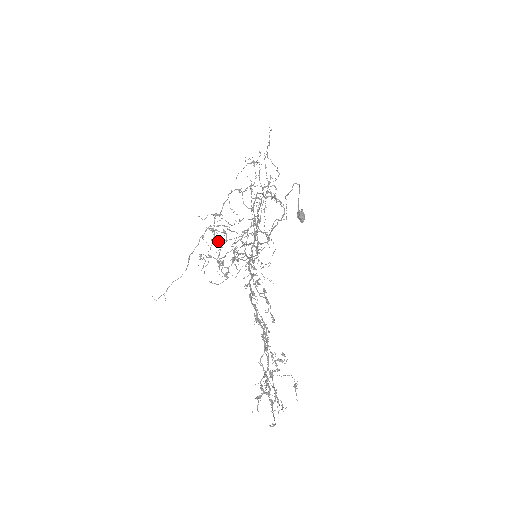
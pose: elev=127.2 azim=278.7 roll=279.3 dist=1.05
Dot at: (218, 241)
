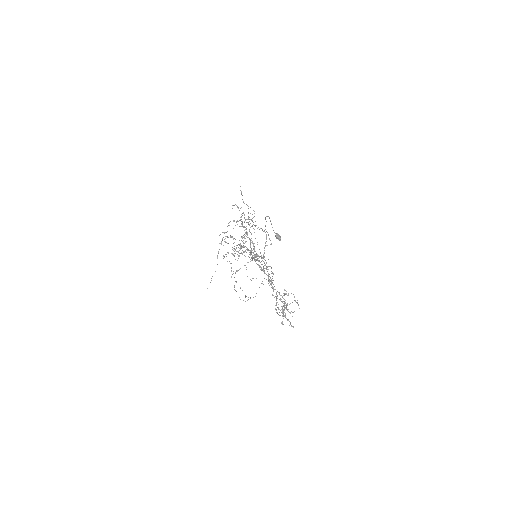
Dot at: (236, 271)
